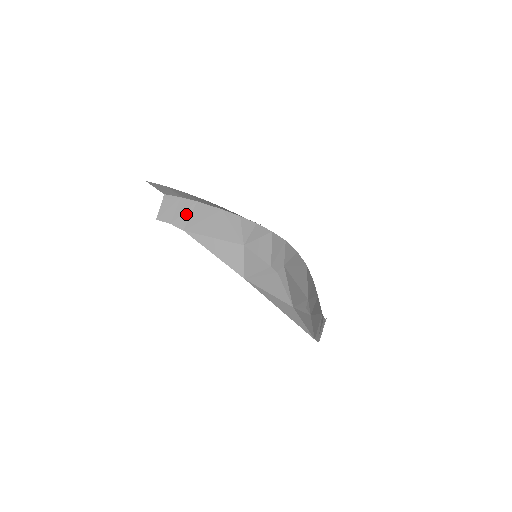
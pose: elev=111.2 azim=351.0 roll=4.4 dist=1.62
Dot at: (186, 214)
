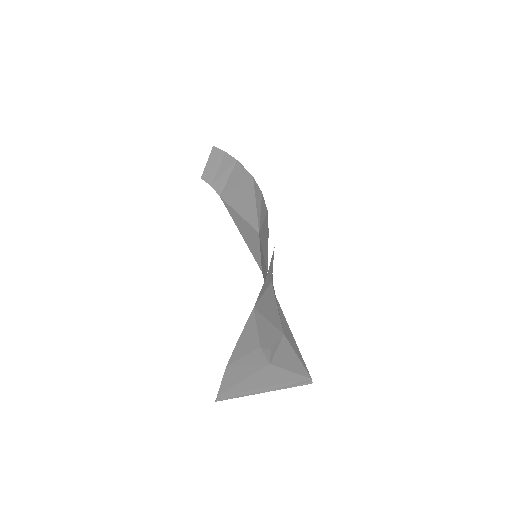
Dot at: (225, 176)
